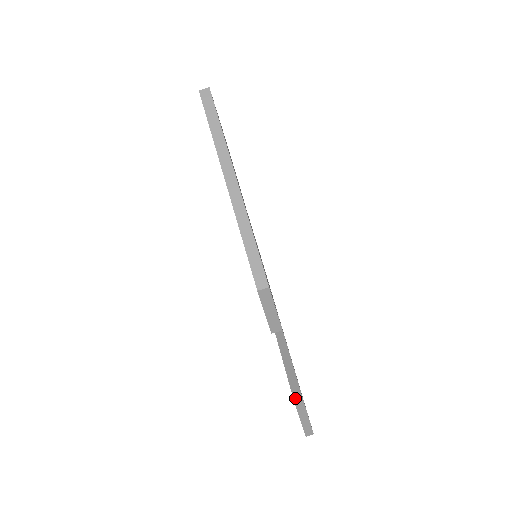
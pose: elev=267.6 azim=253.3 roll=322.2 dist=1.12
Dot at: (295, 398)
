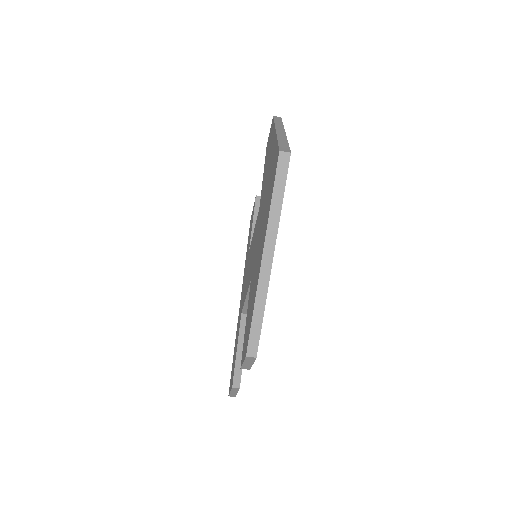
Dot at: (234, 383)
